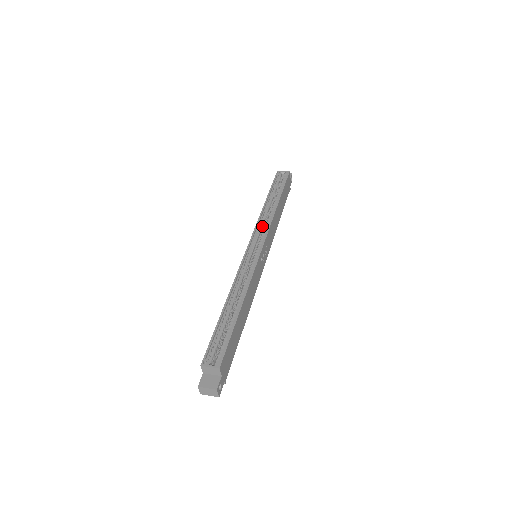
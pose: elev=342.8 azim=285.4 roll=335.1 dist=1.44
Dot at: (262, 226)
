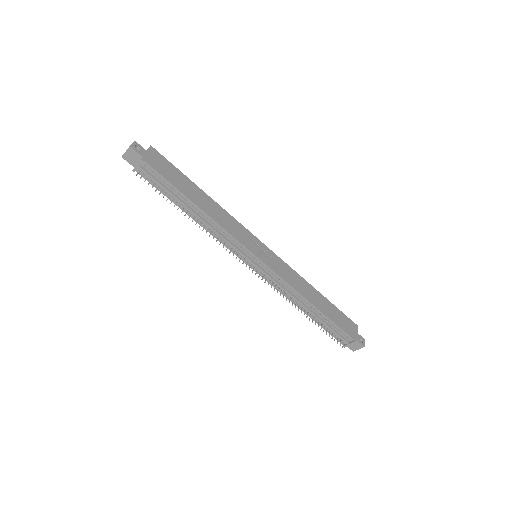
Dot at: occluded
